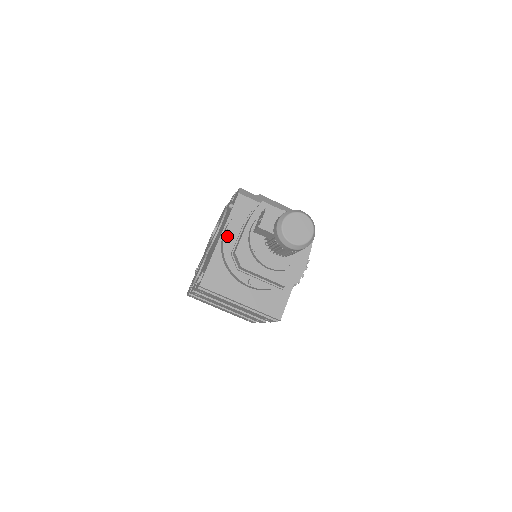
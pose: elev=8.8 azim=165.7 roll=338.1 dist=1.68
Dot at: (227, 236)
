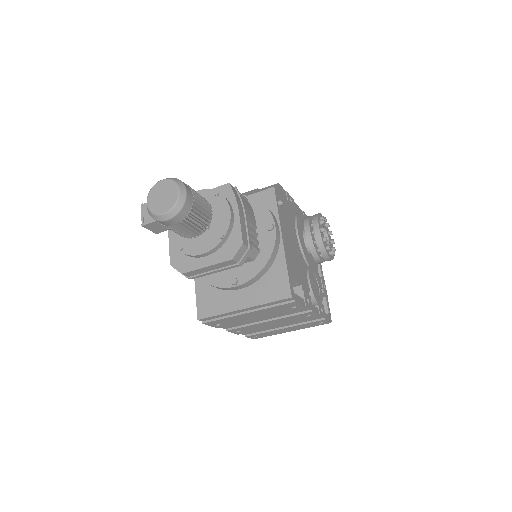
Dot at: occluded
